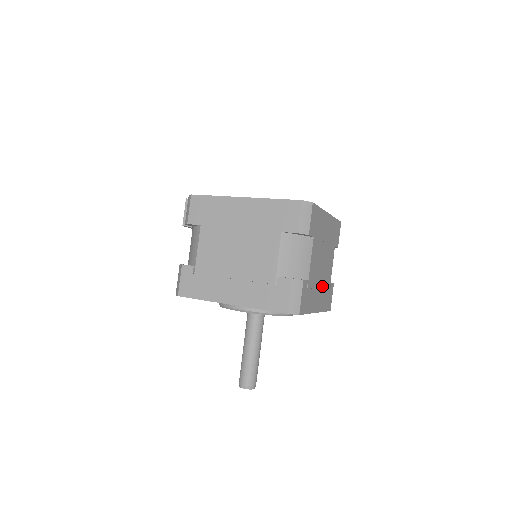
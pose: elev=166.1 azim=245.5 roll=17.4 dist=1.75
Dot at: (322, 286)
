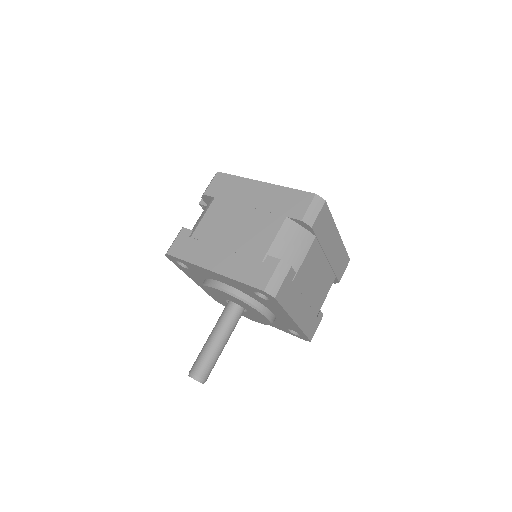
Dot at: (310, 301)
